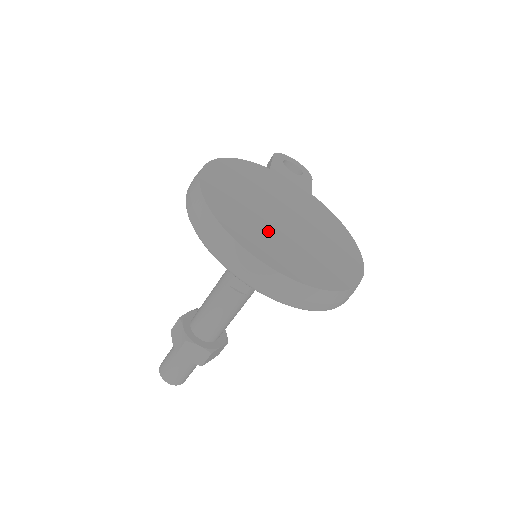
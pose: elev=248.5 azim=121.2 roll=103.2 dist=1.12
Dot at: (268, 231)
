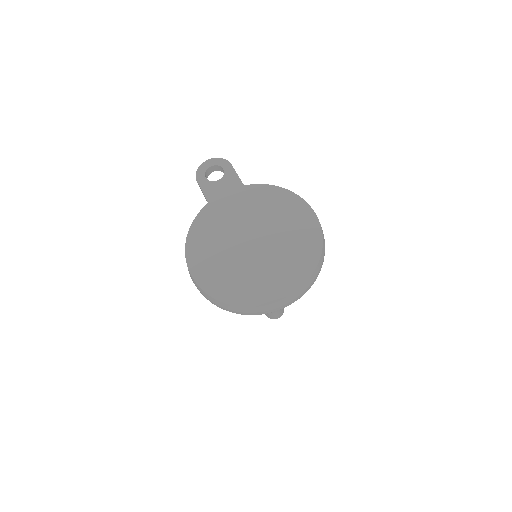
Dot at: (255, 272)
